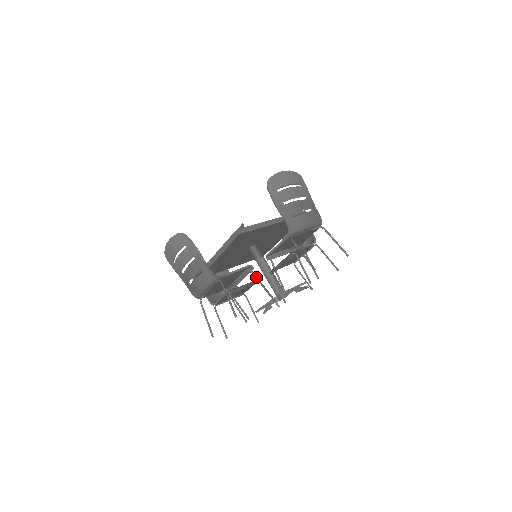
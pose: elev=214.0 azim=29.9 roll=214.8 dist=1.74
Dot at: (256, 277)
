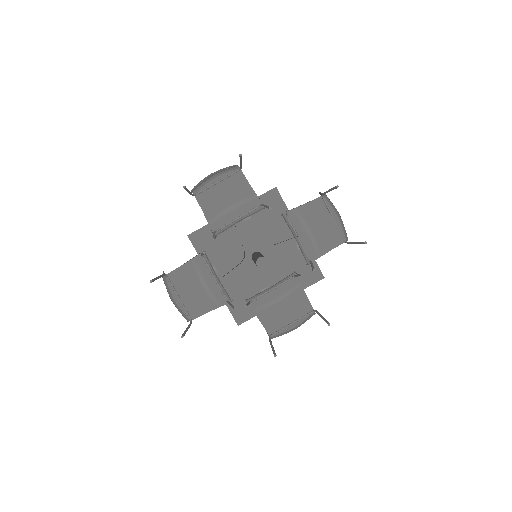
Dot at: occluded
